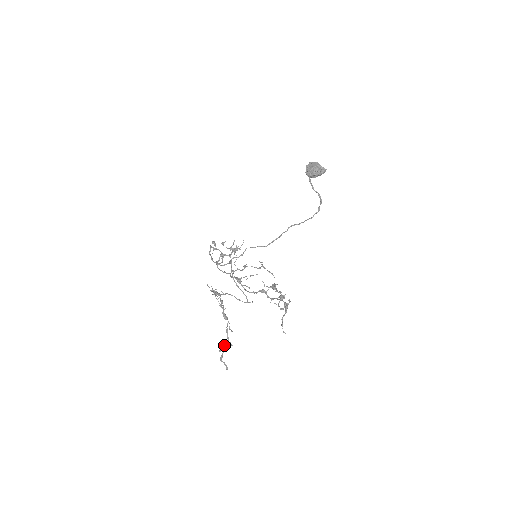
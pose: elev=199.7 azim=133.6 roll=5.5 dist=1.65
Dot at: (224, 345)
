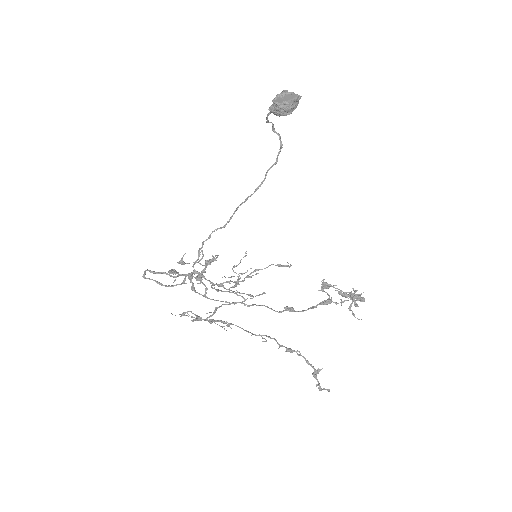
Dot at: (313, 376)
